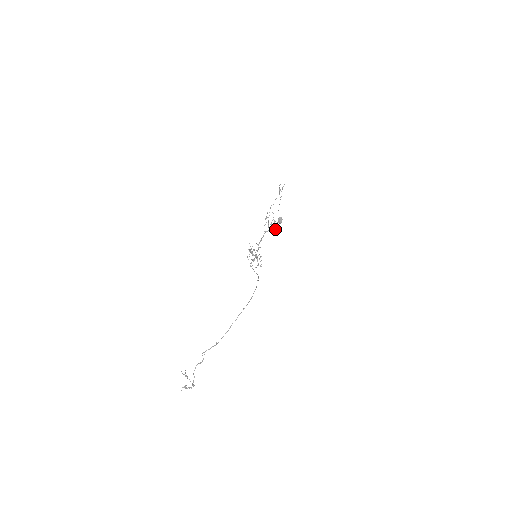
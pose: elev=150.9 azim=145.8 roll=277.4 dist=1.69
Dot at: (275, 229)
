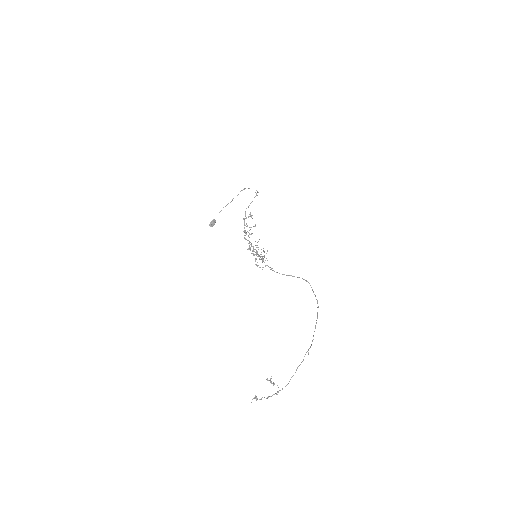
Dot at: occluded
